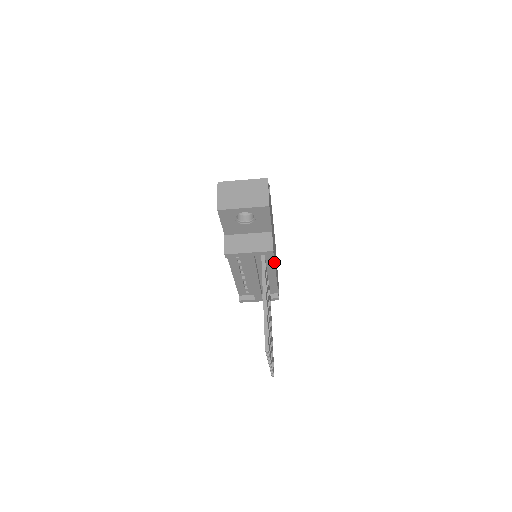
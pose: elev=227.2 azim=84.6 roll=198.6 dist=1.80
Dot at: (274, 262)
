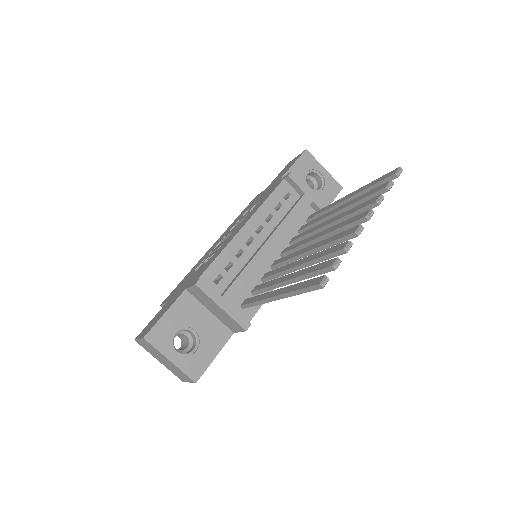
Dot at: occluded
